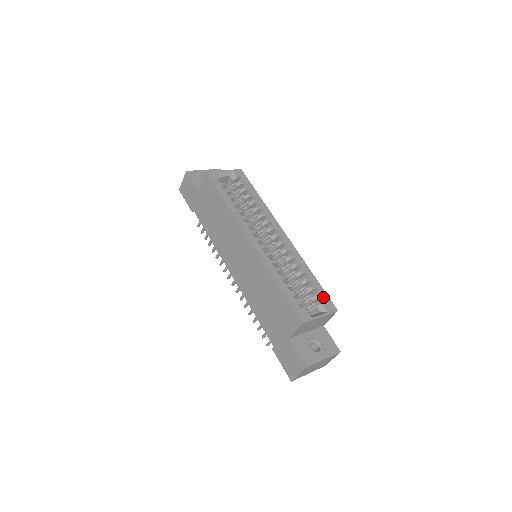
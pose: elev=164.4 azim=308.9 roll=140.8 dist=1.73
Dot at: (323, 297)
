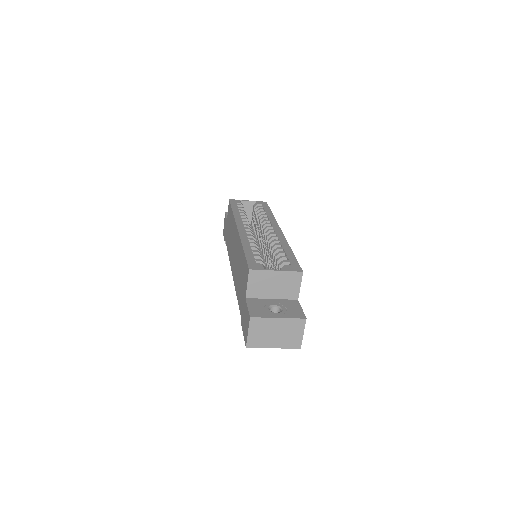
Dot at: (291, 262)
